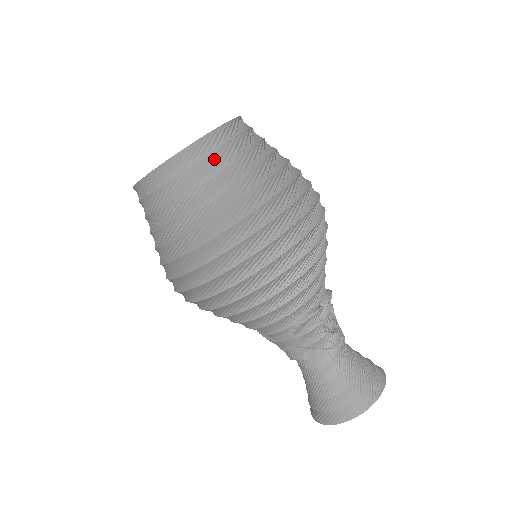
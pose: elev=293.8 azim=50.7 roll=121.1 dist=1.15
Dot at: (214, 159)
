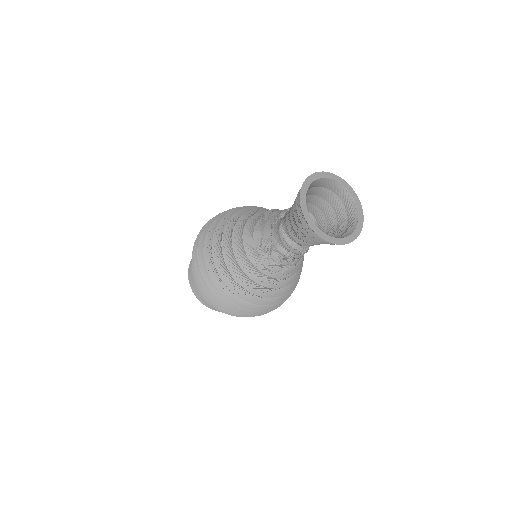
Dot at: occluded
